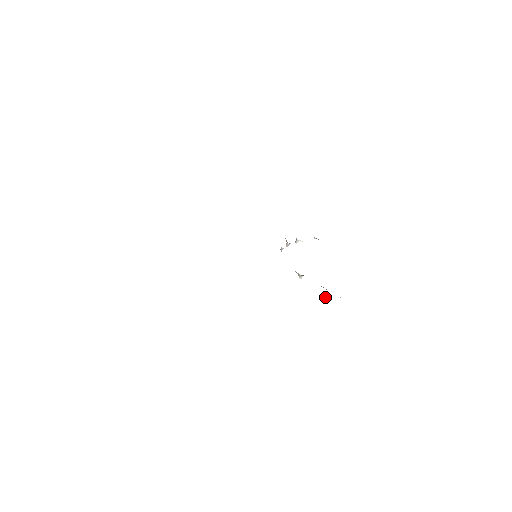
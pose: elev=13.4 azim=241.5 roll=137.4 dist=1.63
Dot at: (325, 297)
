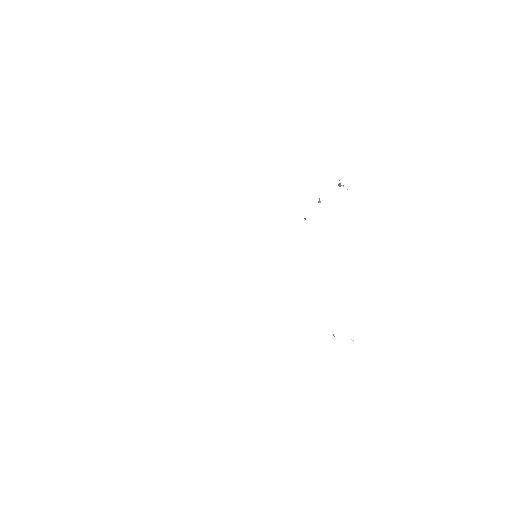
Dot at: (334, 336)
